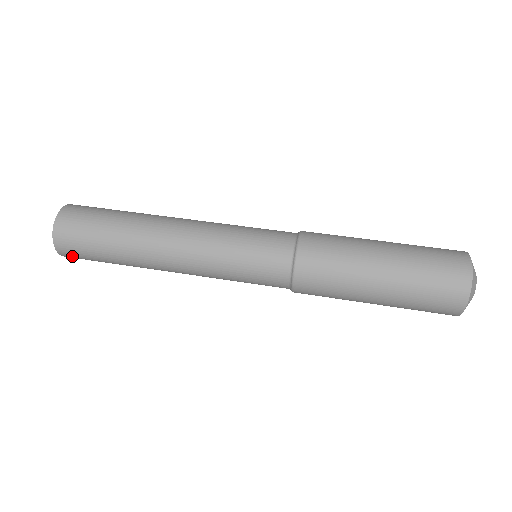
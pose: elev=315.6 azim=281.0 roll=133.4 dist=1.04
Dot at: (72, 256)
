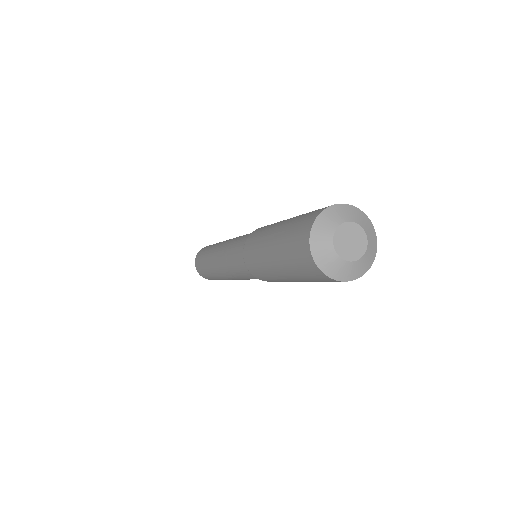
Dot at: (204, 276)
